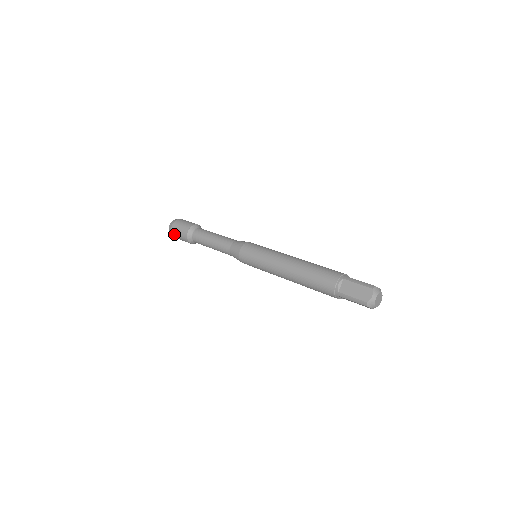
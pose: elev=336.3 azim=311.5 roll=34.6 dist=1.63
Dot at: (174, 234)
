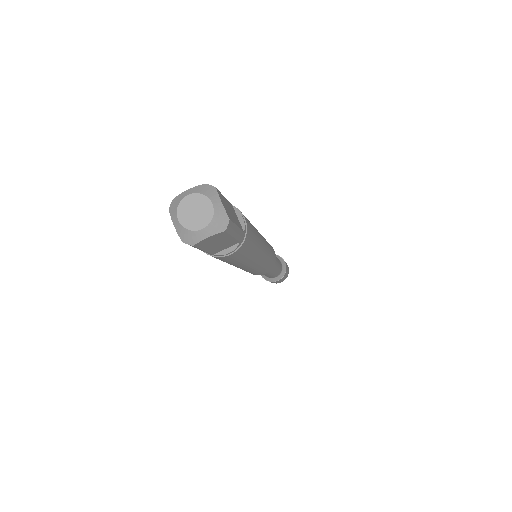
Dot at: occluded
